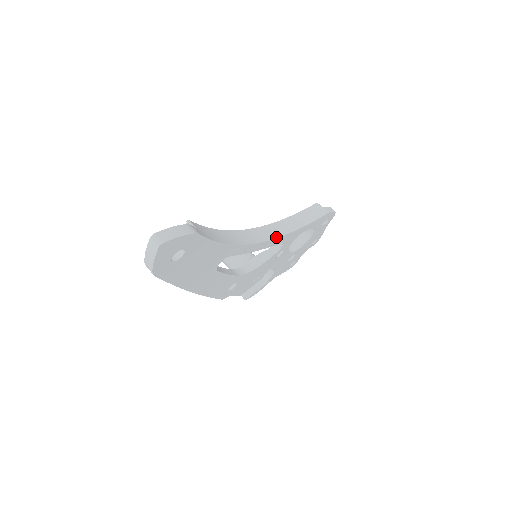
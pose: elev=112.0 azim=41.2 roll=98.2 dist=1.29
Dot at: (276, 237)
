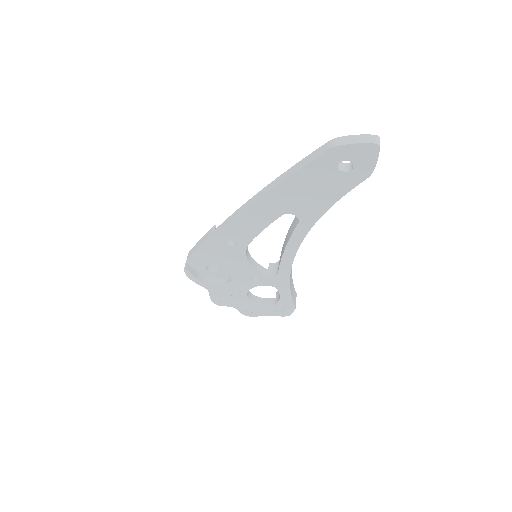
Dot at: occluded
